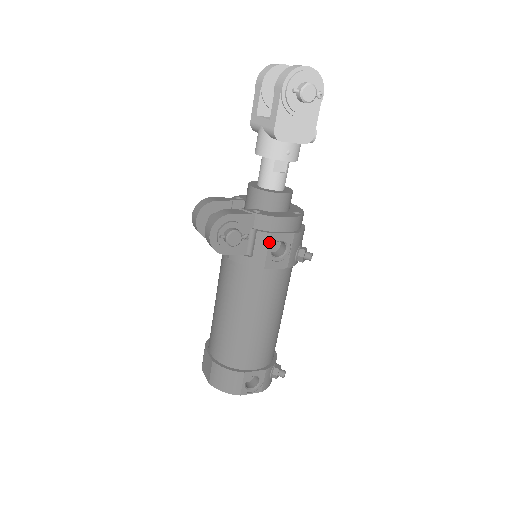
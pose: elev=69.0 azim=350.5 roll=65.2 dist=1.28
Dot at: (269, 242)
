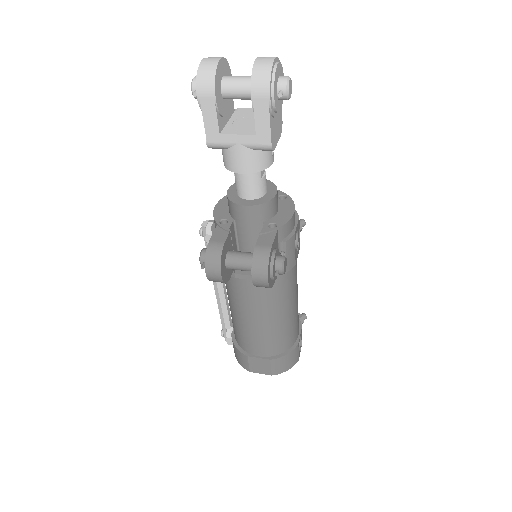
Dot at: (294, 242)
